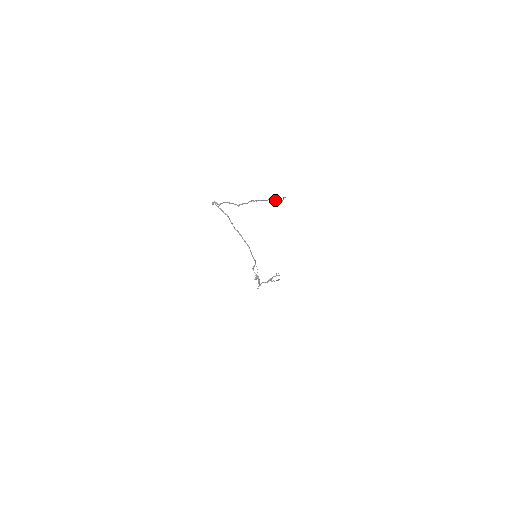
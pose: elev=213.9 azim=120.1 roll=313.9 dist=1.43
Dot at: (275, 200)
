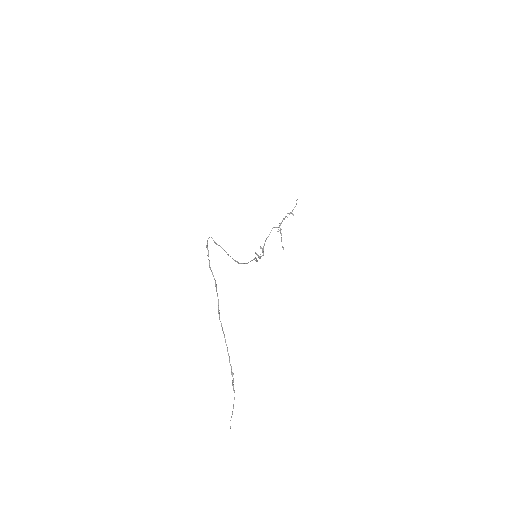
Dot at: (233, 387)
